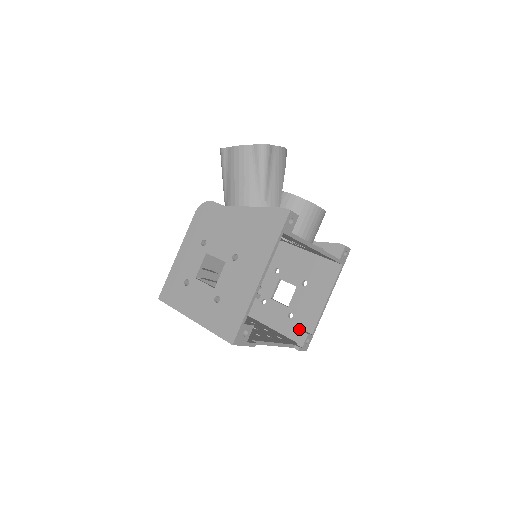
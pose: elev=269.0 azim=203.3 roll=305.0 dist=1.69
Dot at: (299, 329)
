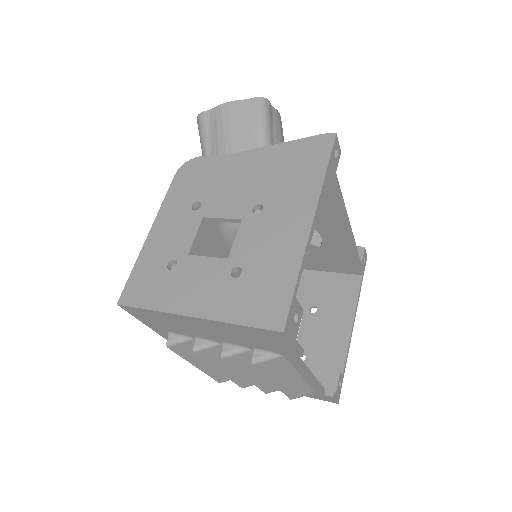
Dot at: (320, 373)
